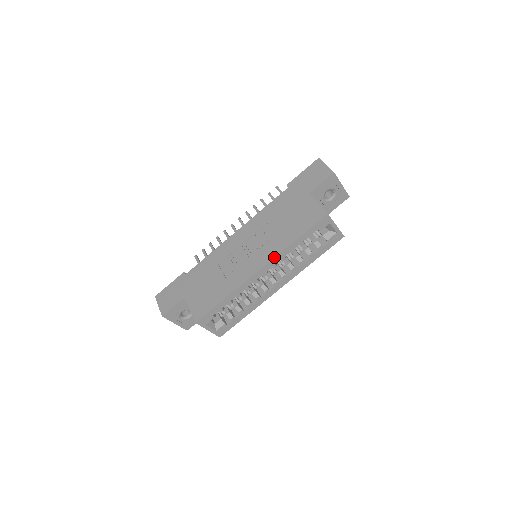
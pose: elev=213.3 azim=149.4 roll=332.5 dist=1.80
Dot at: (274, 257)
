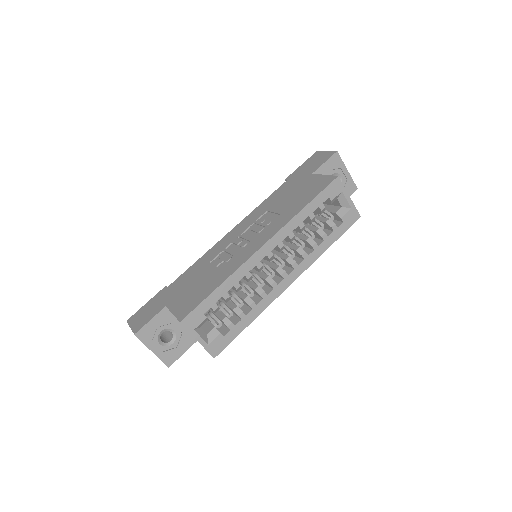
Dot at: (279, 229)
